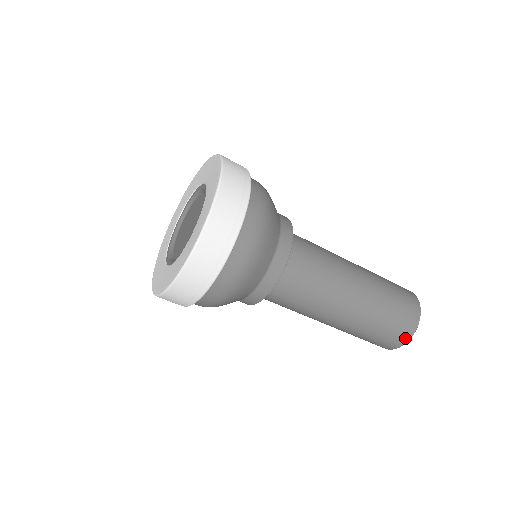
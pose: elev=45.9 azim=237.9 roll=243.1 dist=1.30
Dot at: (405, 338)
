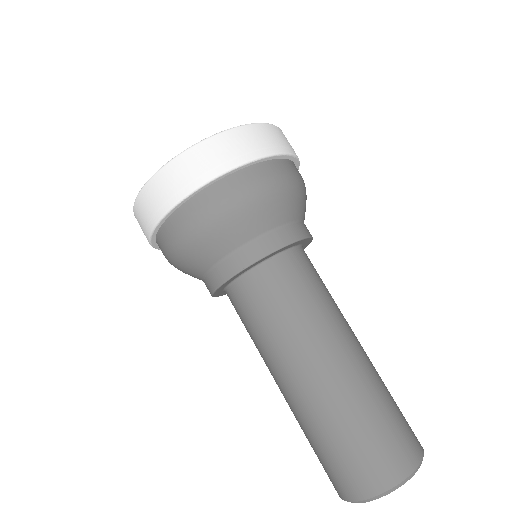
Dot at: (411, 460)
